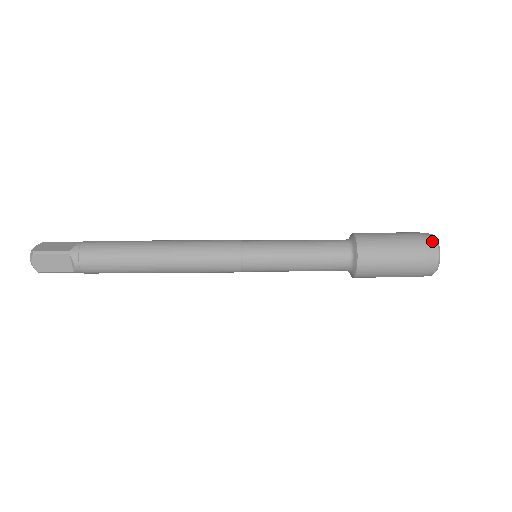
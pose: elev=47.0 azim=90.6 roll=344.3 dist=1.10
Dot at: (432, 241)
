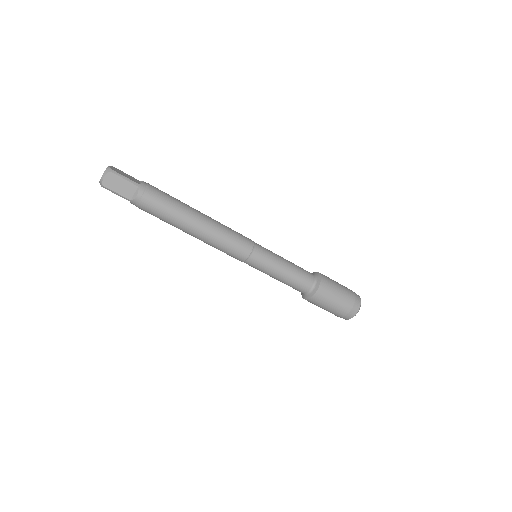
Dot at: (359, 298)
